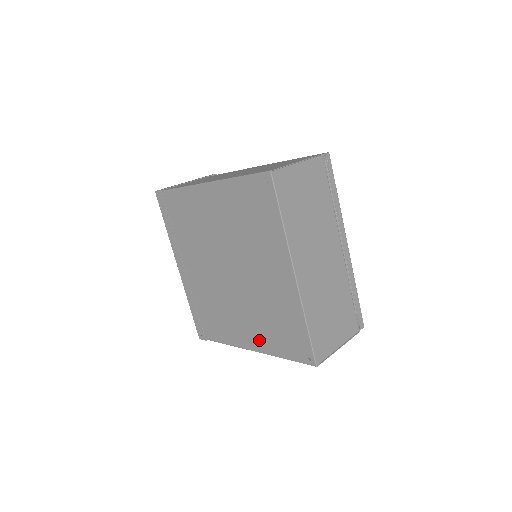
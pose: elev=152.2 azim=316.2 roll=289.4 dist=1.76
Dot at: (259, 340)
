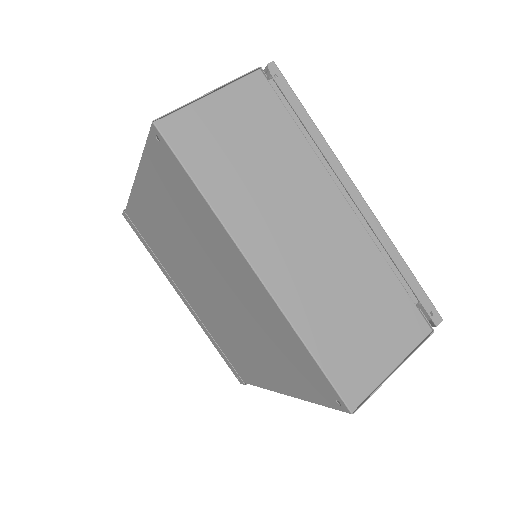
Dot at: (280, 379)
